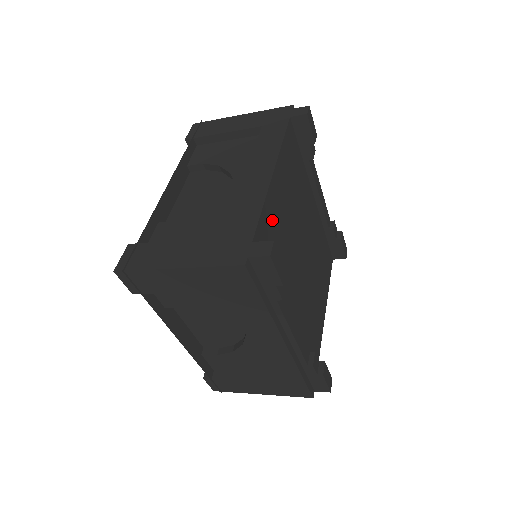
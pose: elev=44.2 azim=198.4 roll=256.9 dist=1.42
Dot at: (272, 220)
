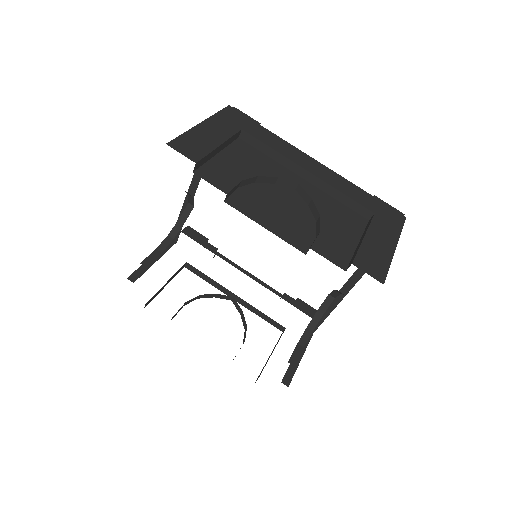
Dot at: occluded
